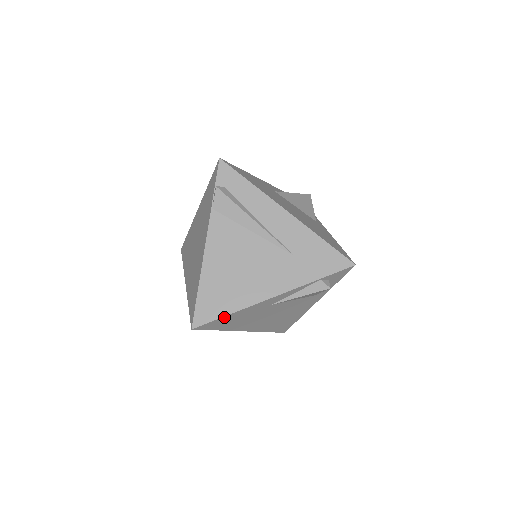
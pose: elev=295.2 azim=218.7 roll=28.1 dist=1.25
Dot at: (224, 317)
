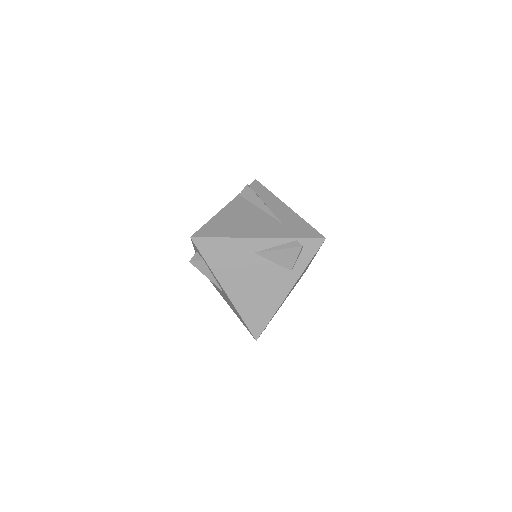
Dot at: (217, 239)
